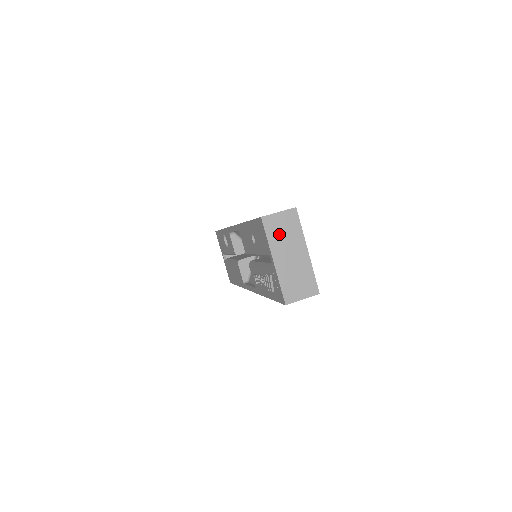
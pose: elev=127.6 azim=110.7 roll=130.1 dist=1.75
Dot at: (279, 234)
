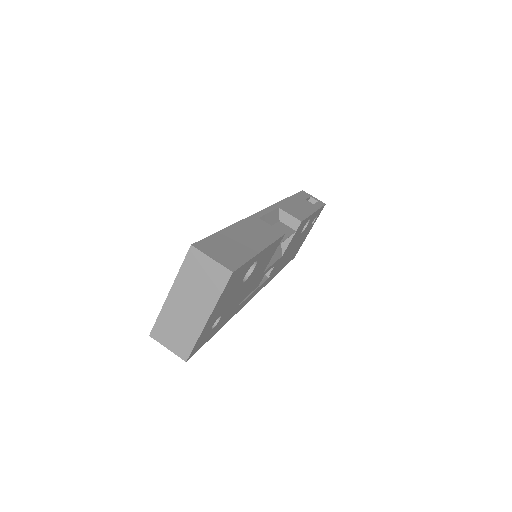
Dot at: (194, 277)
